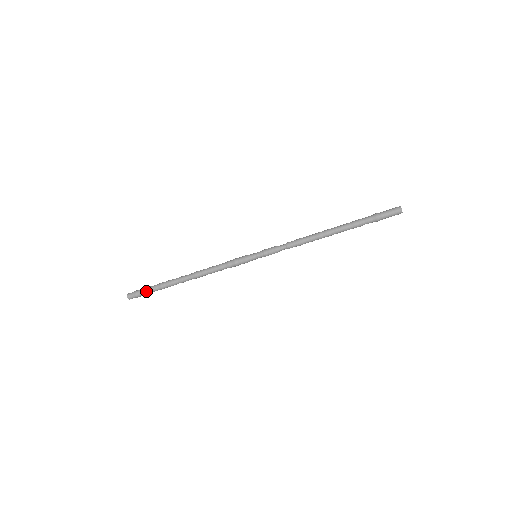
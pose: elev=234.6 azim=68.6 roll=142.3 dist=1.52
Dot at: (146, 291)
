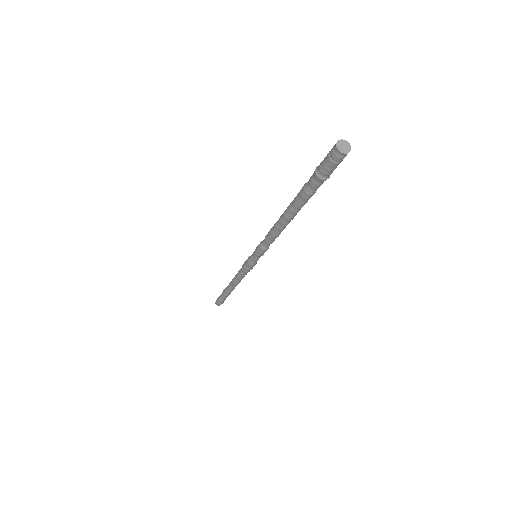
Dot at: (221, 300)
